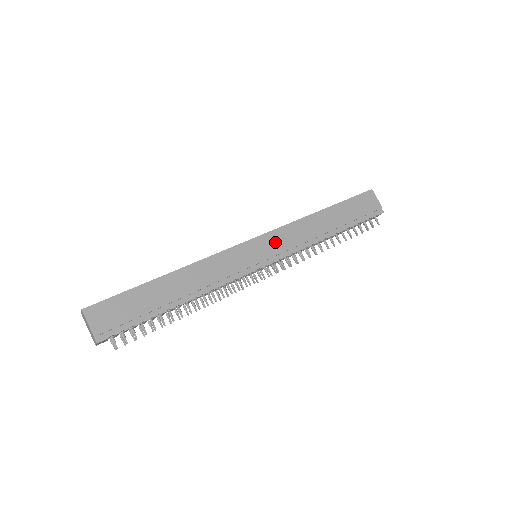
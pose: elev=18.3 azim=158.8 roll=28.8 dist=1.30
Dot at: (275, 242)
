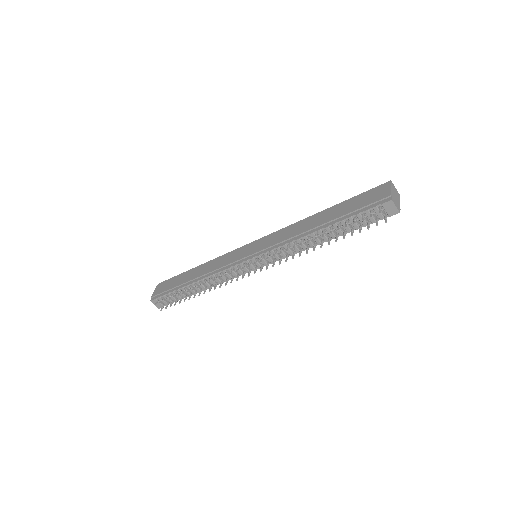
Dot at: (266, 242)
